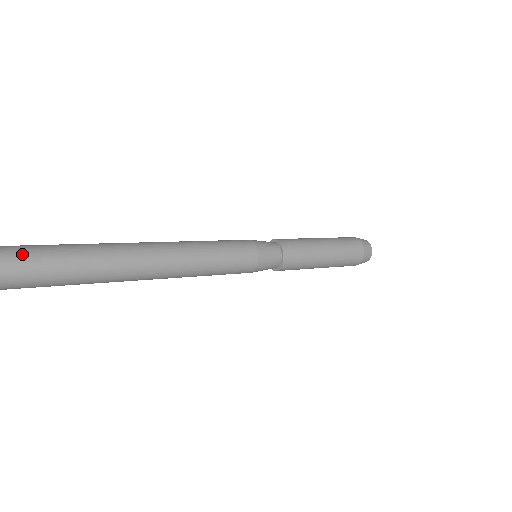
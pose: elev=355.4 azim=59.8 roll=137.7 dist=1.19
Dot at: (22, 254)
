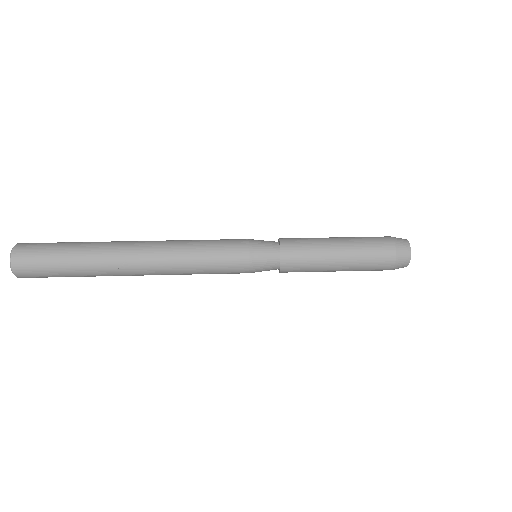
Dot at: (33, 244)
